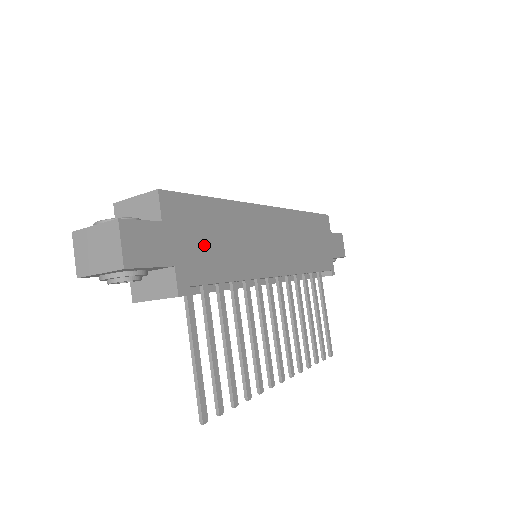
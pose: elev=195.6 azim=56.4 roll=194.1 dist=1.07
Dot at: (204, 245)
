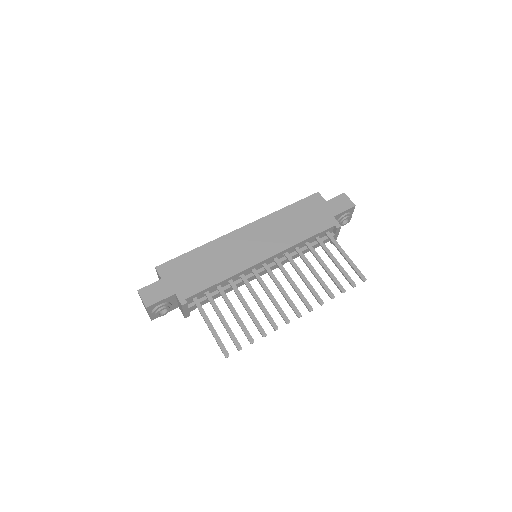
Dot at: (193, 275)
